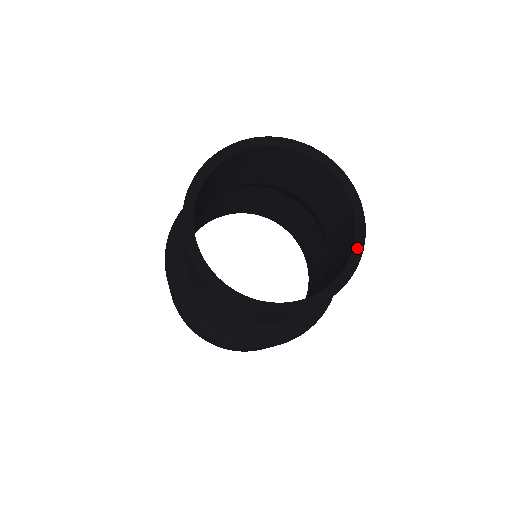
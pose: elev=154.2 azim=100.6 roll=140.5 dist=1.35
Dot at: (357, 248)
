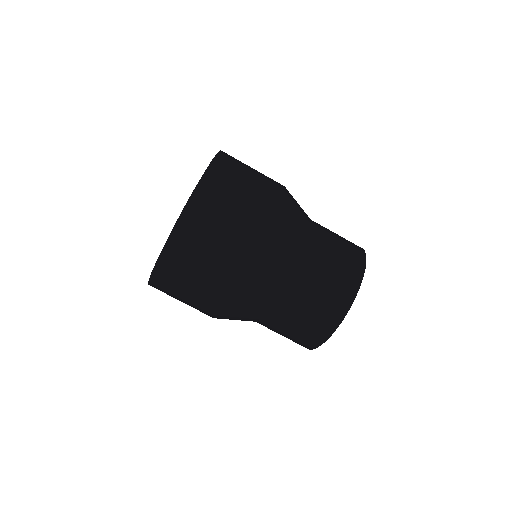
Dot at: occluded
